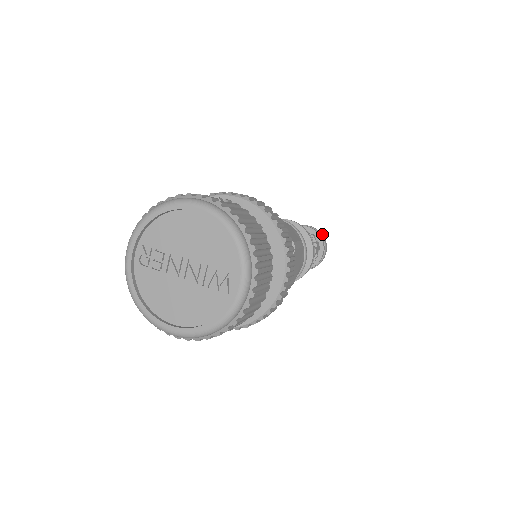
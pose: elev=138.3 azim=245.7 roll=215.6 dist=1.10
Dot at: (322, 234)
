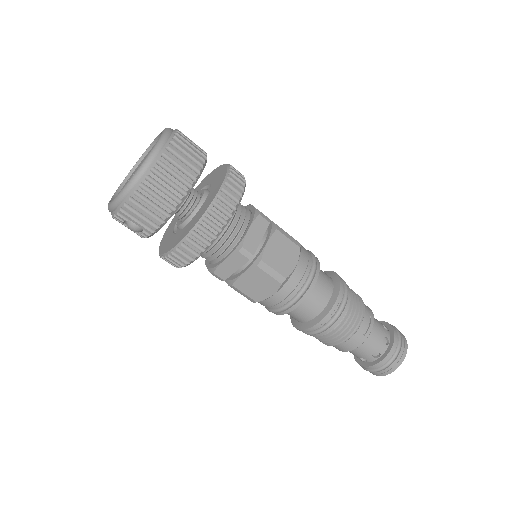
Dot at: (403, 335)
